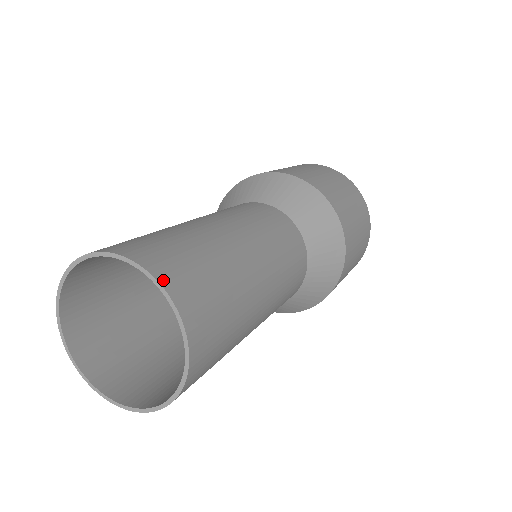
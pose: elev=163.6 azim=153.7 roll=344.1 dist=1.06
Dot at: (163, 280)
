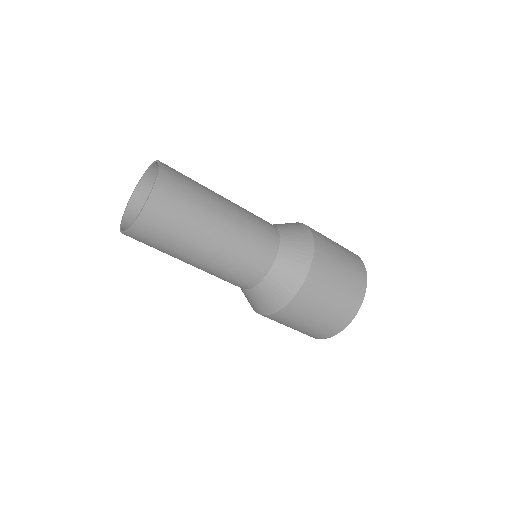
Dot at: (145, 178)
